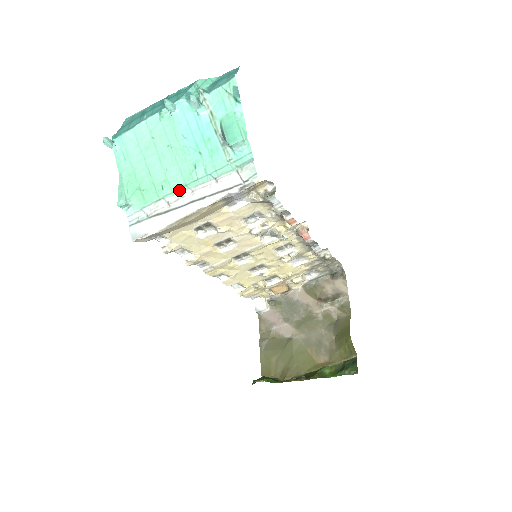
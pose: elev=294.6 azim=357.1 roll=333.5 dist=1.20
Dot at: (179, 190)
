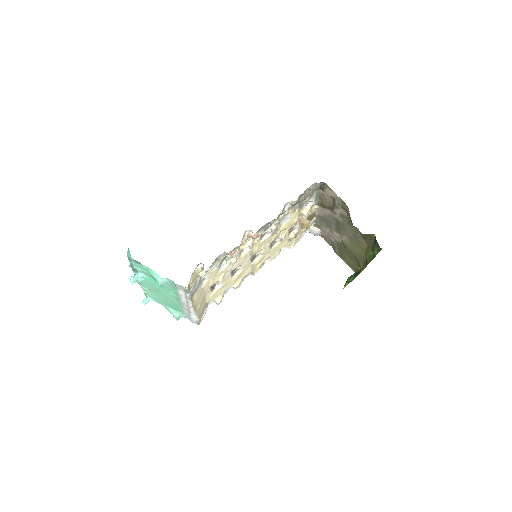
Dot at: (180, 303)
